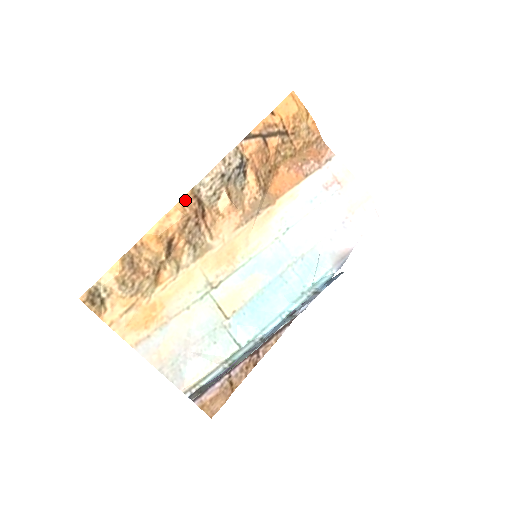
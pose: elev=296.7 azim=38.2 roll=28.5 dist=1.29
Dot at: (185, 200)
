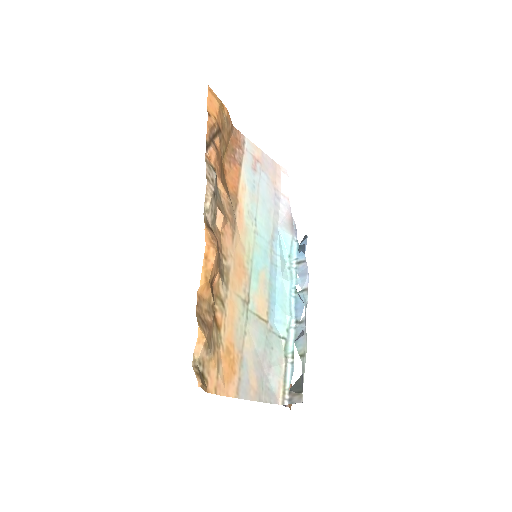
Dot at: (207, 234)
